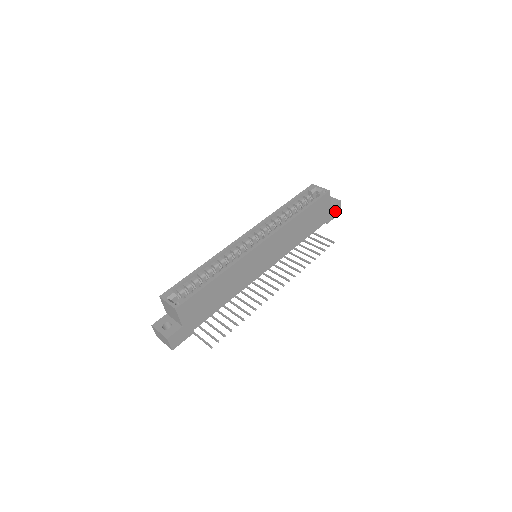
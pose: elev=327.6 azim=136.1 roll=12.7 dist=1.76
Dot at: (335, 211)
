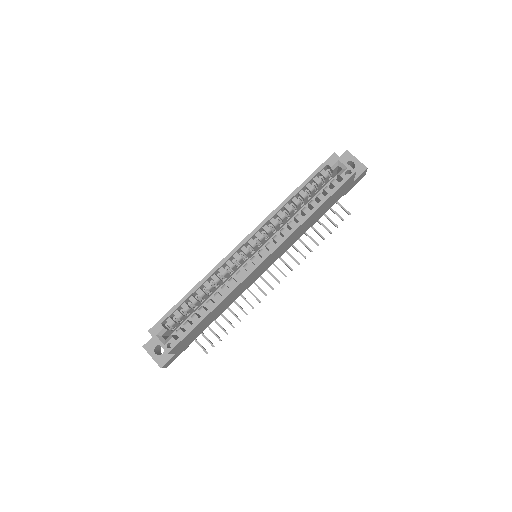
Dot at: (358, 179)
